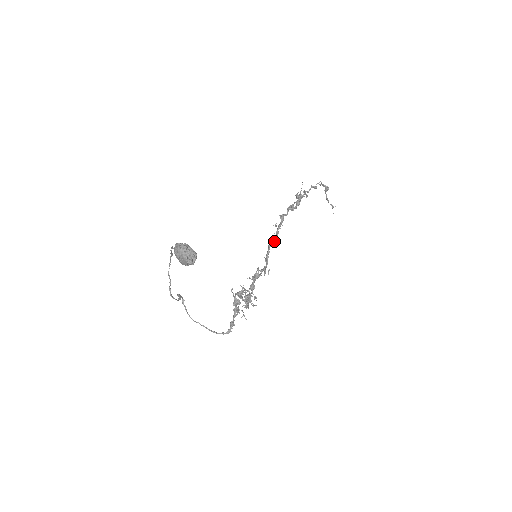
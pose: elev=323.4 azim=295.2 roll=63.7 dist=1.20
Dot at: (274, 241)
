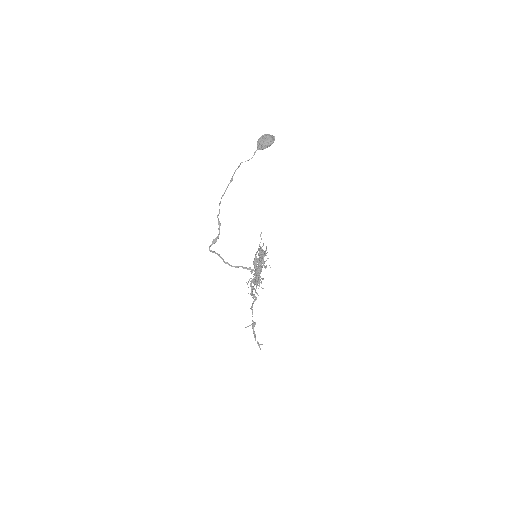
Dot at: occluded
